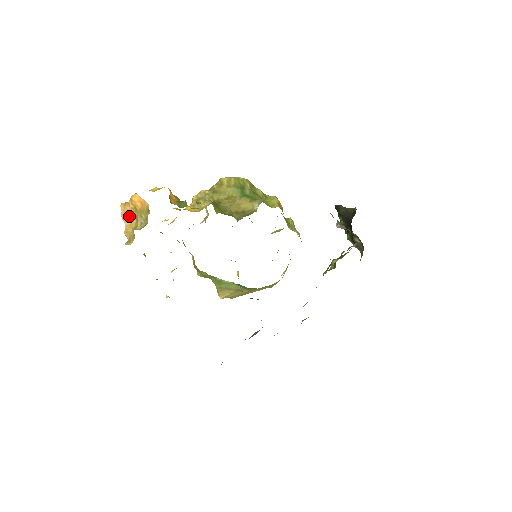
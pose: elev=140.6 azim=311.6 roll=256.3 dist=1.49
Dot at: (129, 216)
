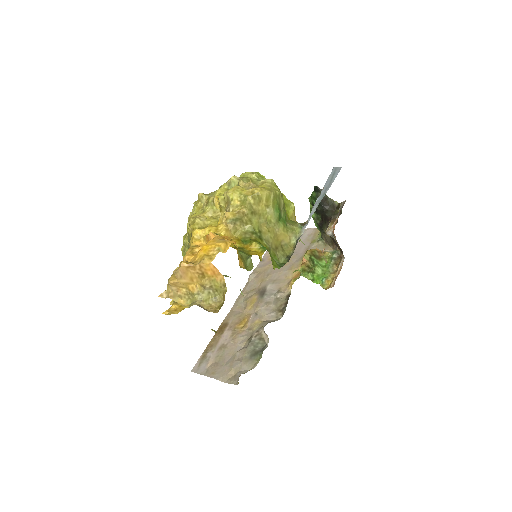
Dot at: (189, 277)
